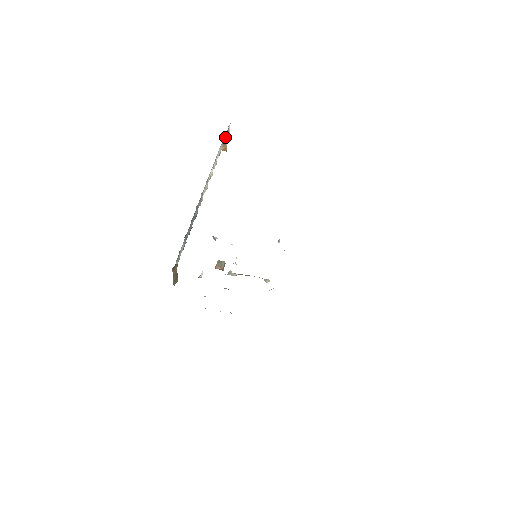
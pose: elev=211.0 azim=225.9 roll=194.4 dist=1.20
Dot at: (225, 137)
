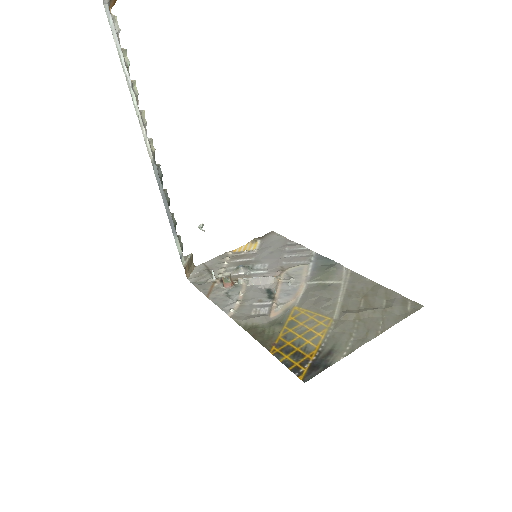
Dot at: out of frame
